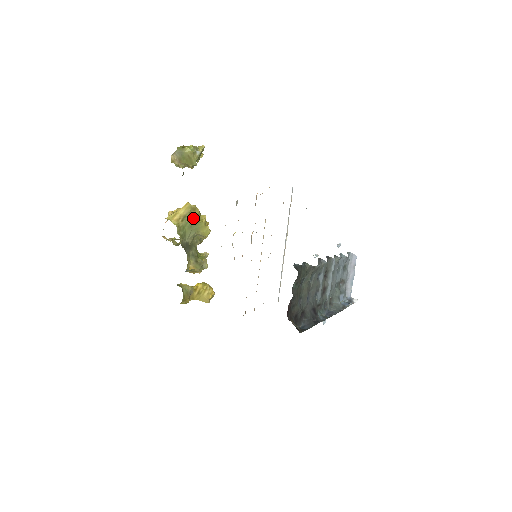
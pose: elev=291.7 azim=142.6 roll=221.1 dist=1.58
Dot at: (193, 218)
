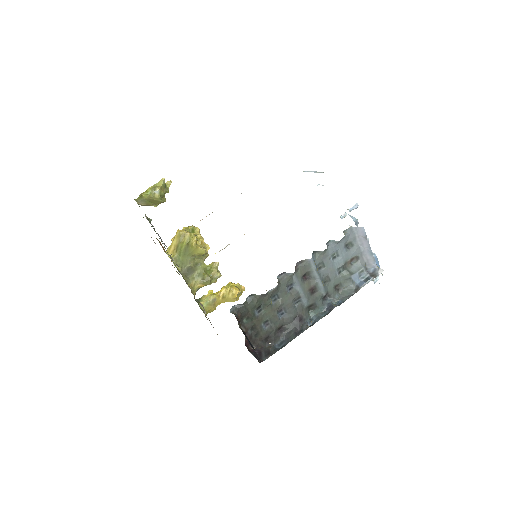
Dot at: (184, 245)
